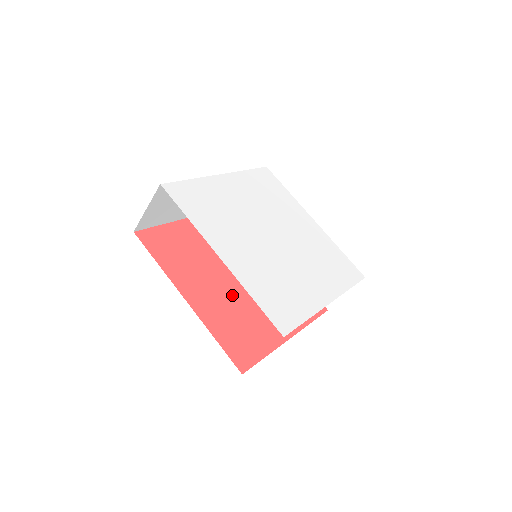
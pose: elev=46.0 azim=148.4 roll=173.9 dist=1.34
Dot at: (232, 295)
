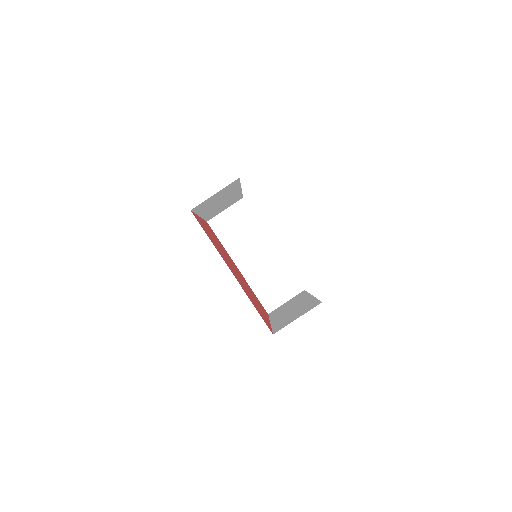
Dot at: occluded
